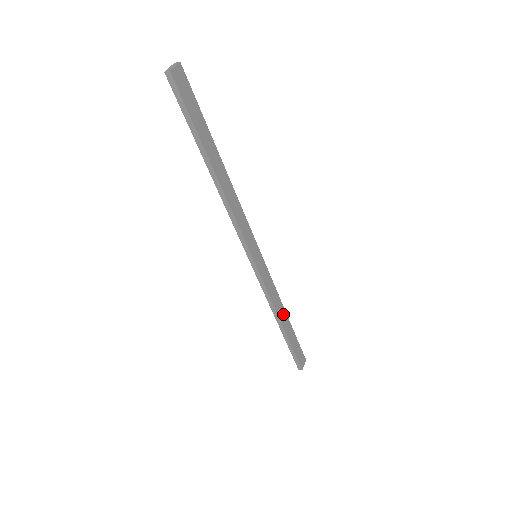
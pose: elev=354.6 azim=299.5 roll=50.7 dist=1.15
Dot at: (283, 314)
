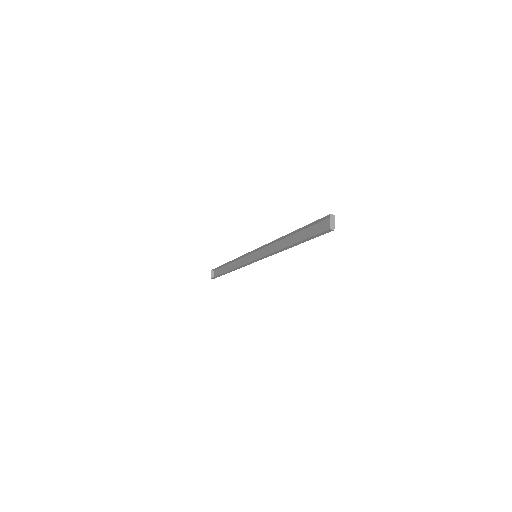
Dot at: (233, 265)
